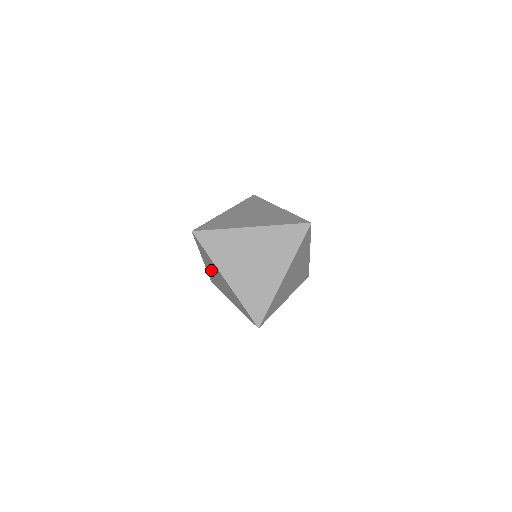
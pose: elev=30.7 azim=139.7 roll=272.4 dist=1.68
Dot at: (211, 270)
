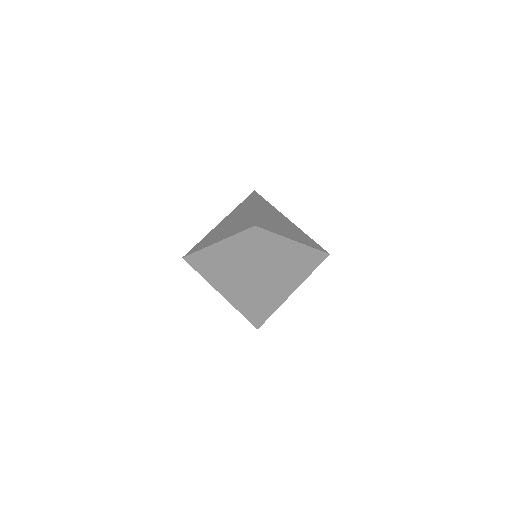
Dot at: (222, 257)
